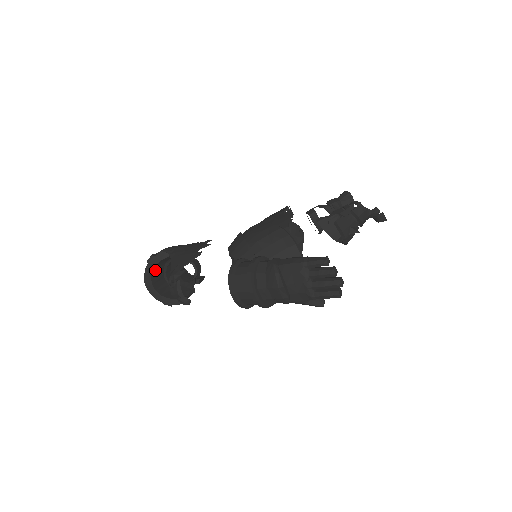
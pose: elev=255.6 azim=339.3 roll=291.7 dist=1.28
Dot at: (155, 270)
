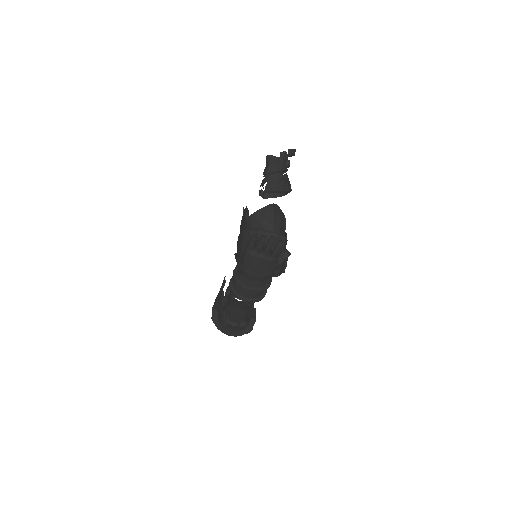
Dot at: (222, 323)
